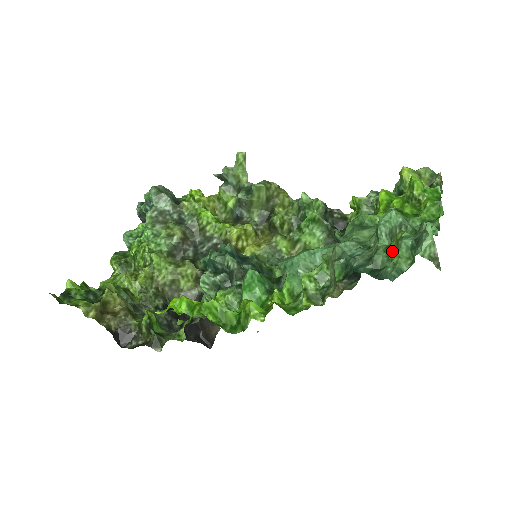
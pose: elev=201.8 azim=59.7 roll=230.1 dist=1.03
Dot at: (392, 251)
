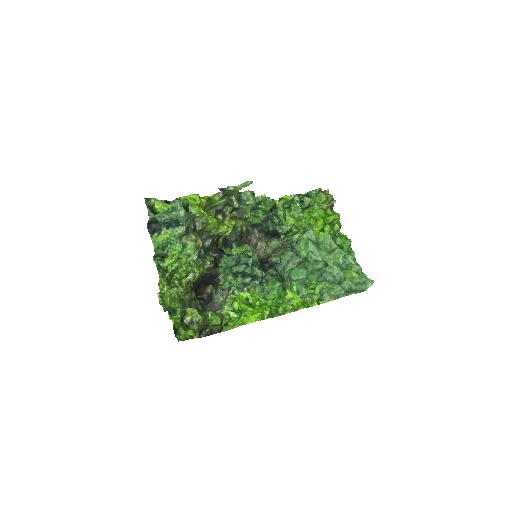
Dot at: (347, 277)
